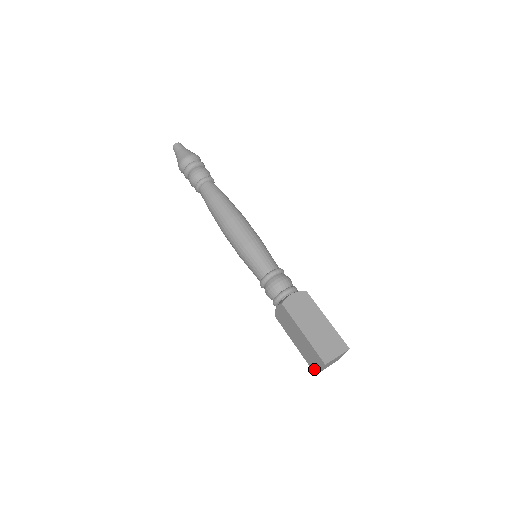
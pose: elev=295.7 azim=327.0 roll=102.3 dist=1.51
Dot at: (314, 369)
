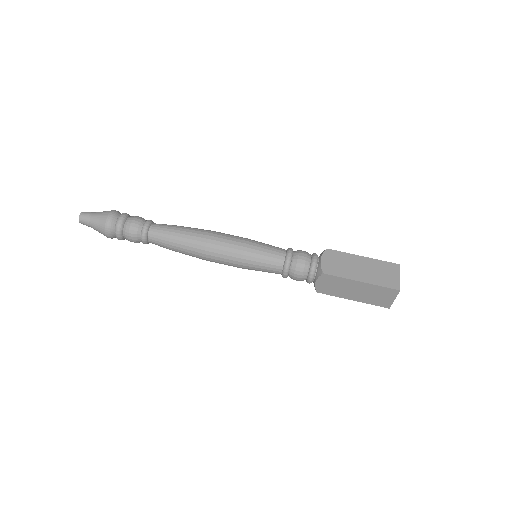
Dot at: (386, 305)
